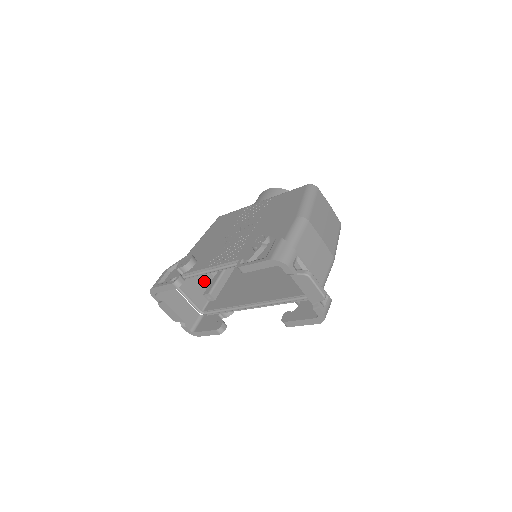
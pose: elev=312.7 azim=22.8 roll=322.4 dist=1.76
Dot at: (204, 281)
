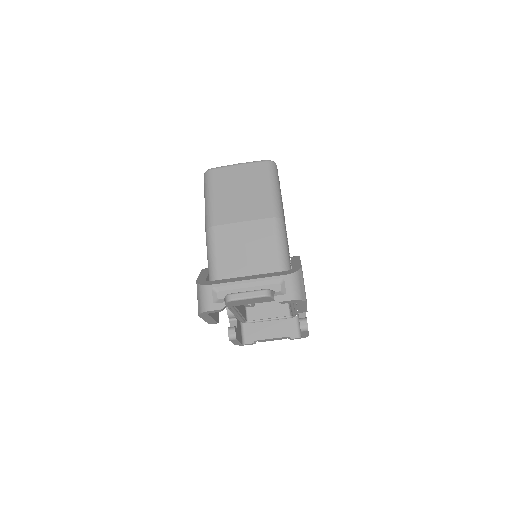
Dot at: occluded
